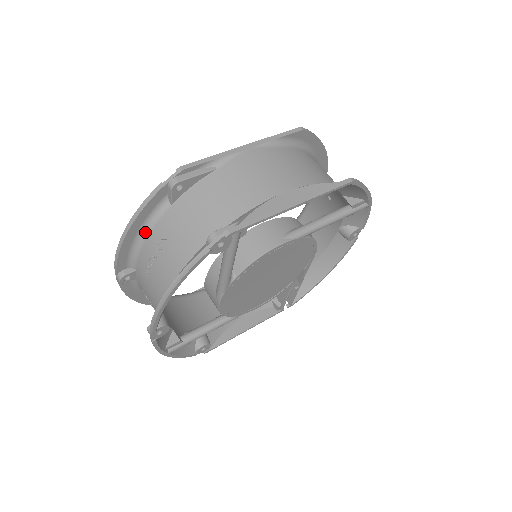
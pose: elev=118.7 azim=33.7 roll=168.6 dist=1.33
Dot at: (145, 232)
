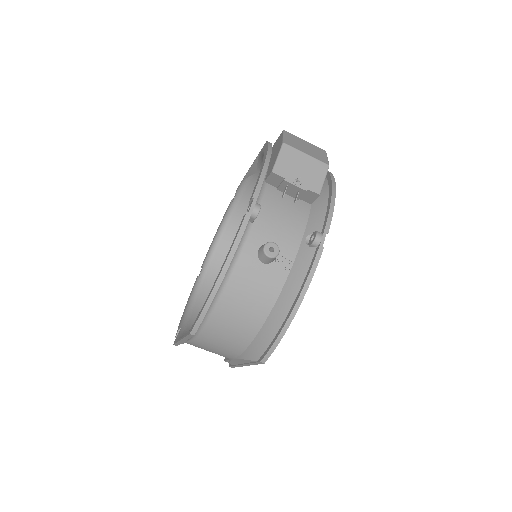
Dot at: (192, 308)
